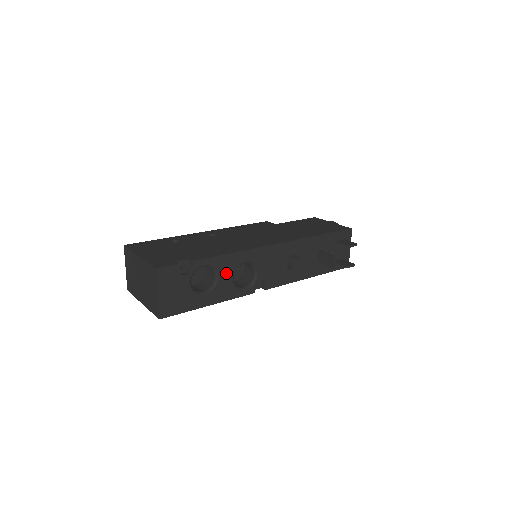
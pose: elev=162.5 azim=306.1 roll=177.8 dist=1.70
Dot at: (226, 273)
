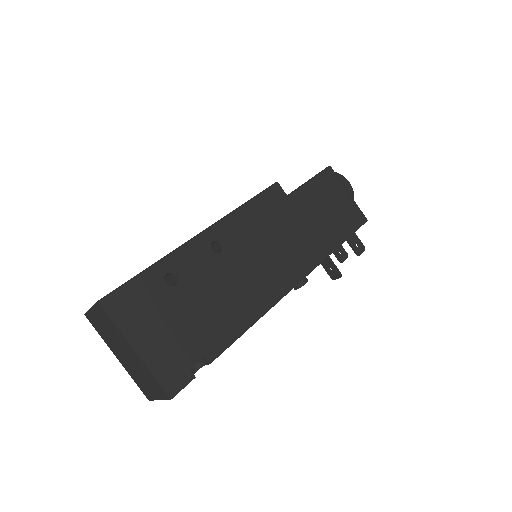
Dot at: occluded
